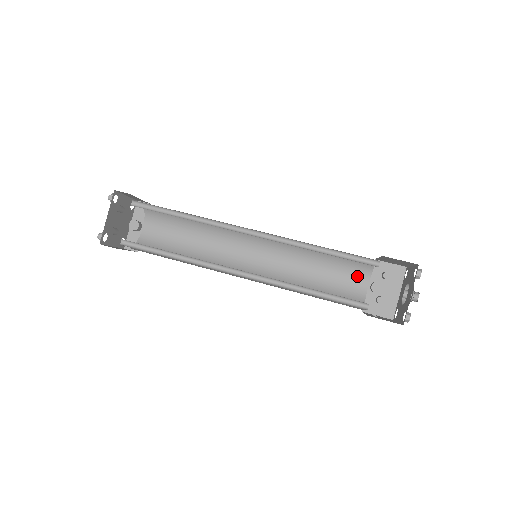
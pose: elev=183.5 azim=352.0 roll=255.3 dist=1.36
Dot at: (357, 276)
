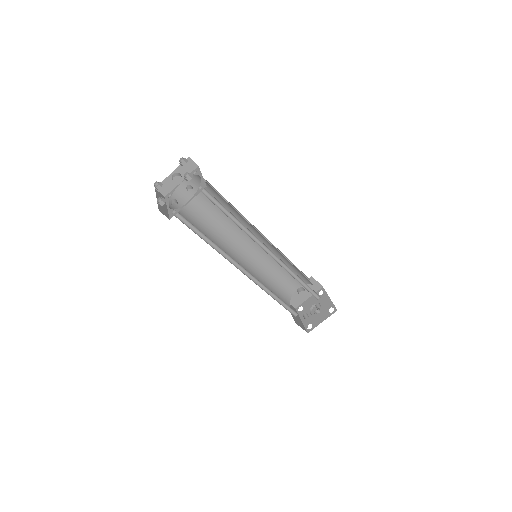
Dot at: (297, 282)
